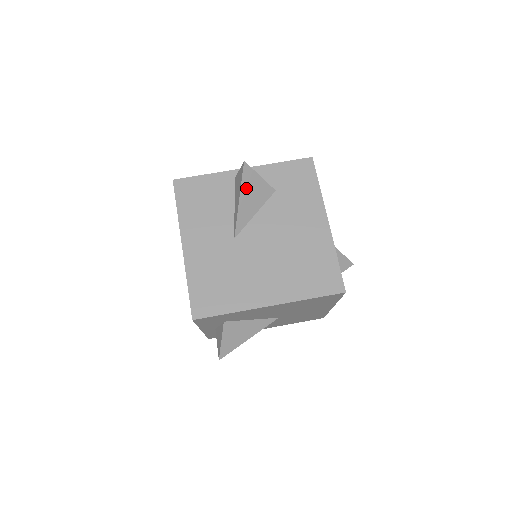
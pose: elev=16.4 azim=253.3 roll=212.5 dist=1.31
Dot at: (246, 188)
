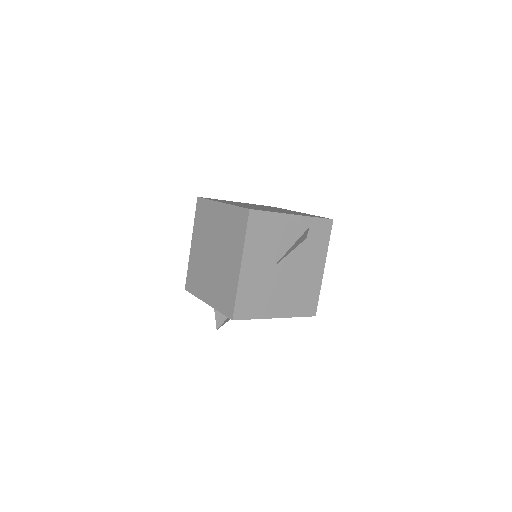
Dot at: (298, 240)
